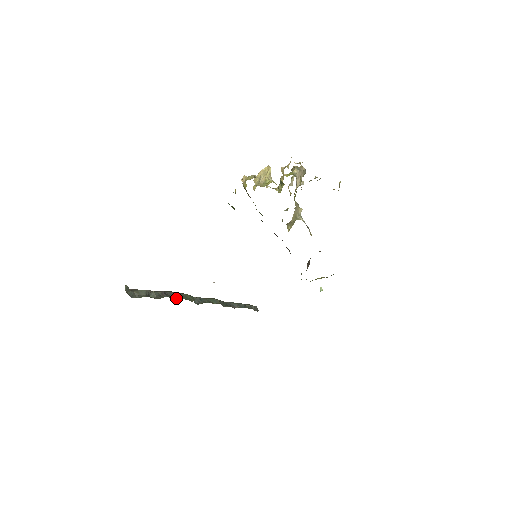
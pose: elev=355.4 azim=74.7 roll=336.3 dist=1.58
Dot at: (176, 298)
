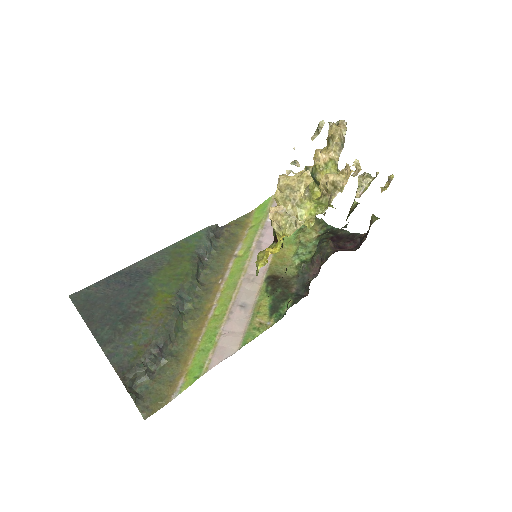
Dot at: (173, 346)
